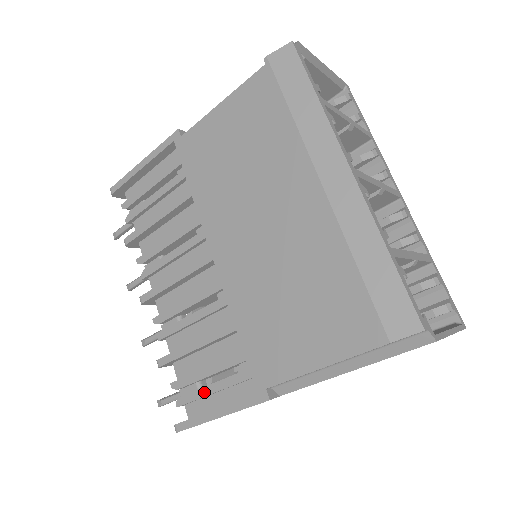
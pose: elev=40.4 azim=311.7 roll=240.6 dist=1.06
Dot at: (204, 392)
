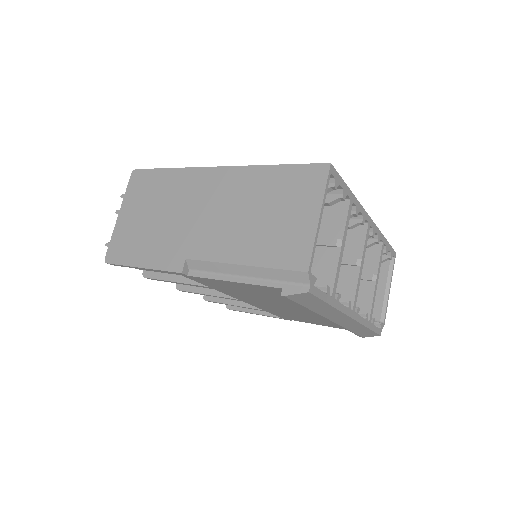
Dot at: occluded
